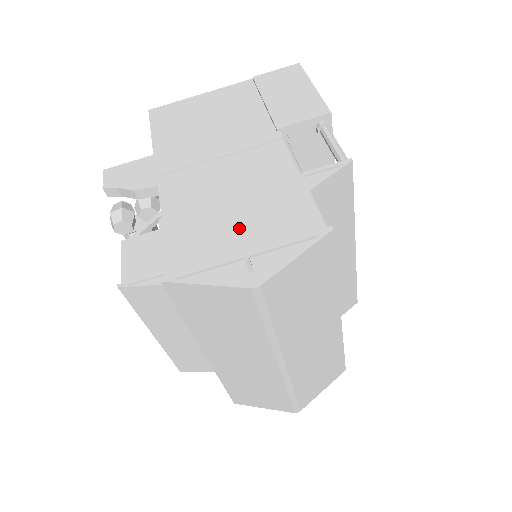
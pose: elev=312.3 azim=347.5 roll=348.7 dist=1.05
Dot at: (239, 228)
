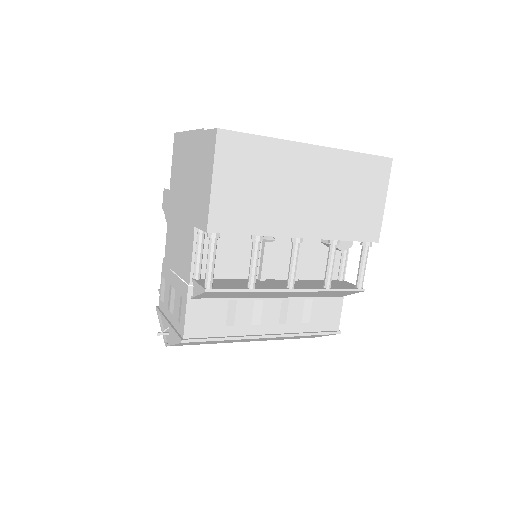
Dot at: (171, 301)
